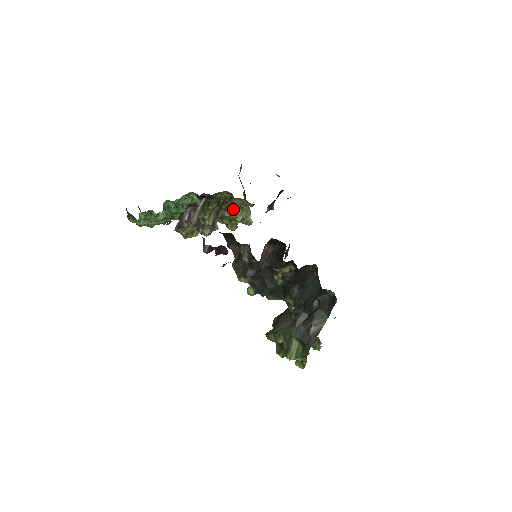
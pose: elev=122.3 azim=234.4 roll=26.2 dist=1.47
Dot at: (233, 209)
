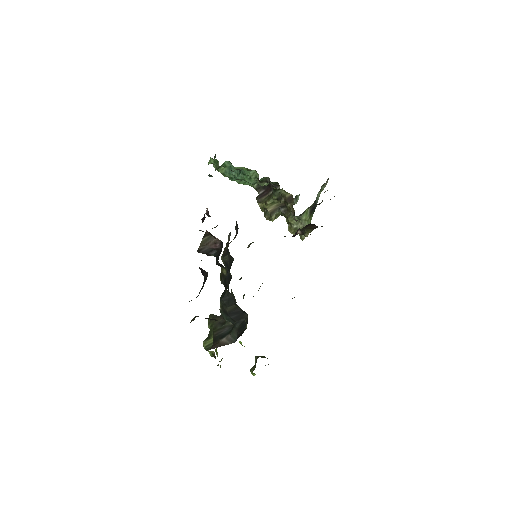
Dot at: (291, 213)
